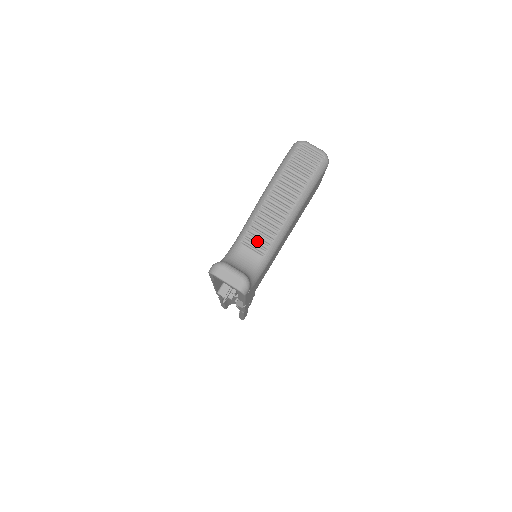
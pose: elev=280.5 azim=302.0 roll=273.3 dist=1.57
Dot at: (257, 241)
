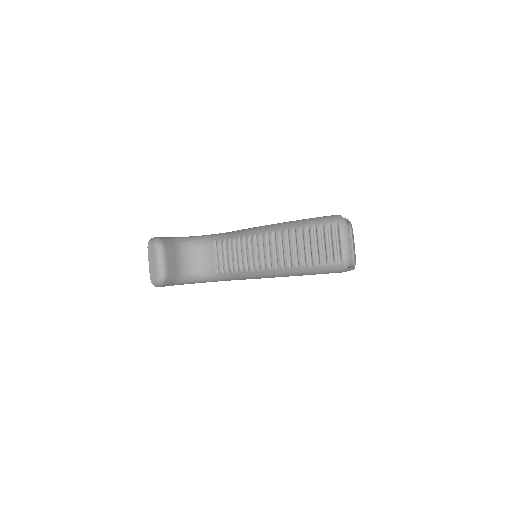
Dot at: (223, 256)
